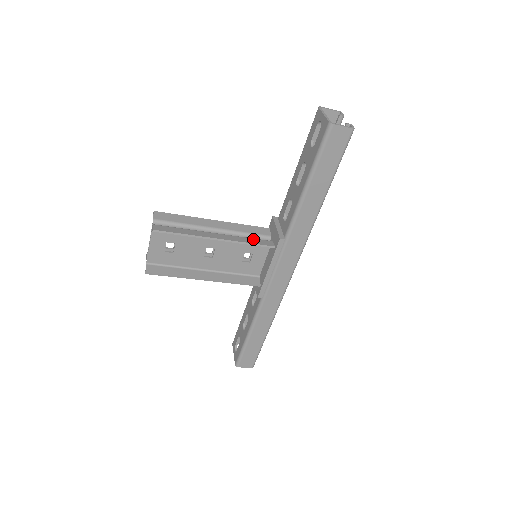
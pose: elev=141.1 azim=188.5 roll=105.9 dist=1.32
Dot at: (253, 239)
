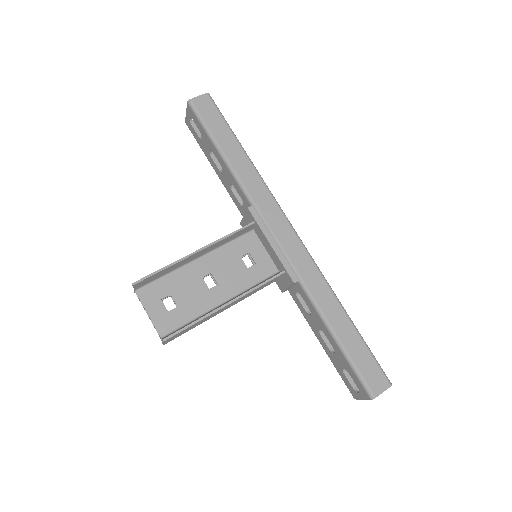
Dot at: (233, 236)
